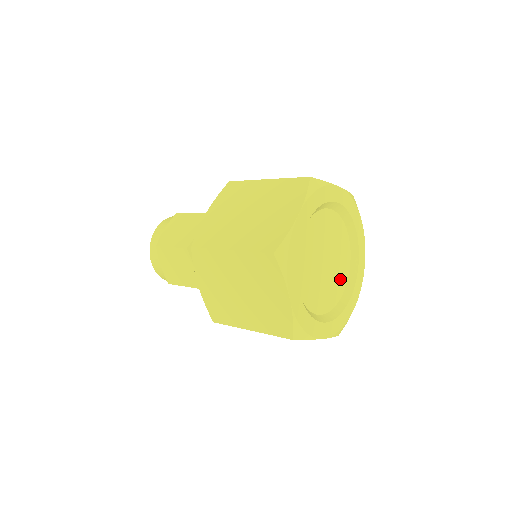
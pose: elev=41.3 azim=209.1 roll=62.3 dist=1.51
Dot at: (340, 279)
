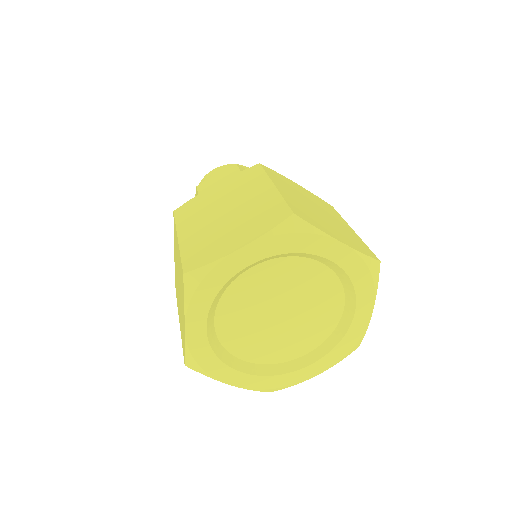
Dot at: (326, 306)
